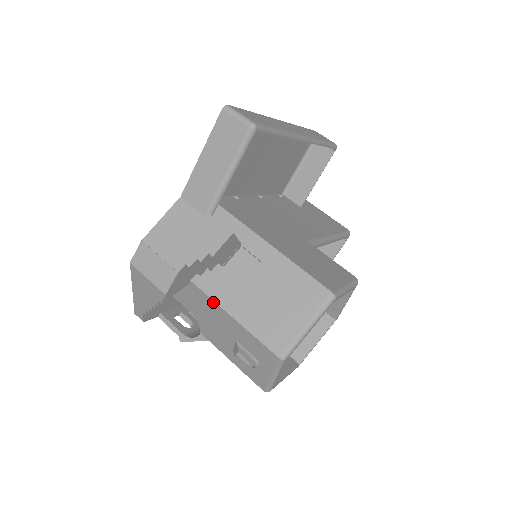
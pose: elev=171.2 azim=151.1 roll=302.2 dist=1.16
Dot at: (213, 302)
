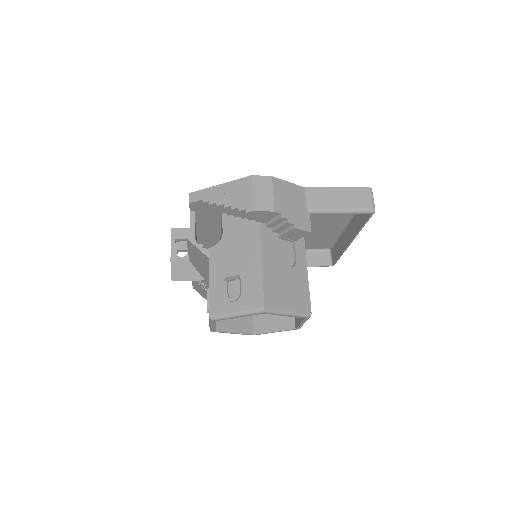
Dot at: (259, 245)
